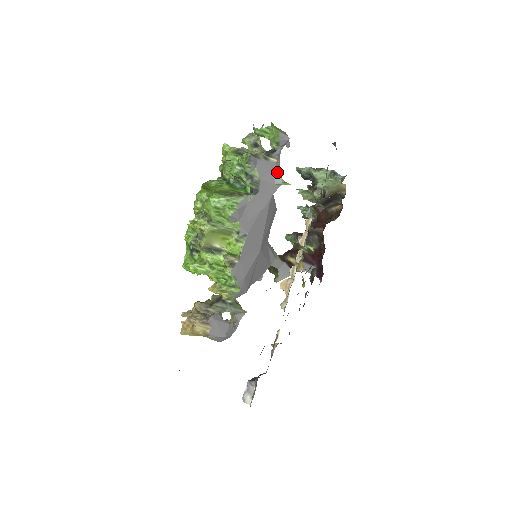
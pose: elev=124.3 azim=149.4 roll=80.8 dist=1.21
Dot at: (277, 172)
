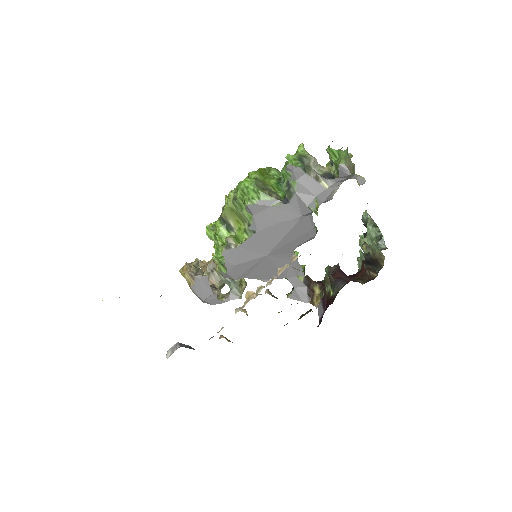
Dot at: (321, 198)
